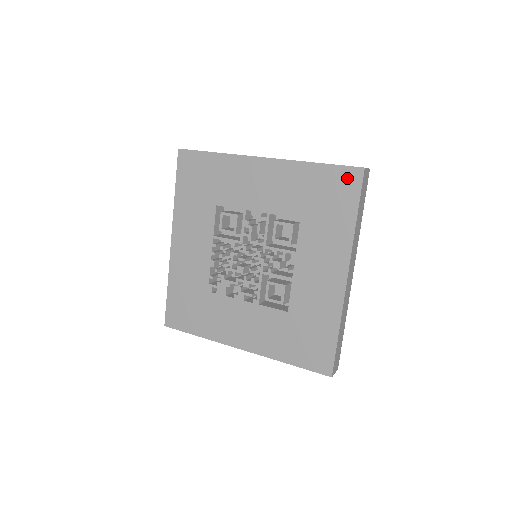
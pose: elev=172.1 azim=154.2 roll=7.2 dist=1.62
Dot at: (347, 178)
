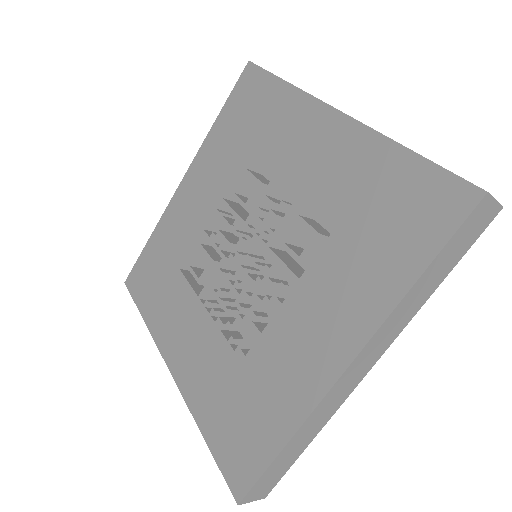
Dot at: (245, 84)
